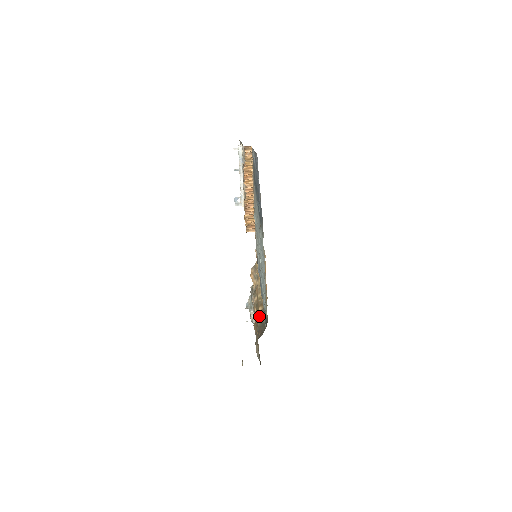
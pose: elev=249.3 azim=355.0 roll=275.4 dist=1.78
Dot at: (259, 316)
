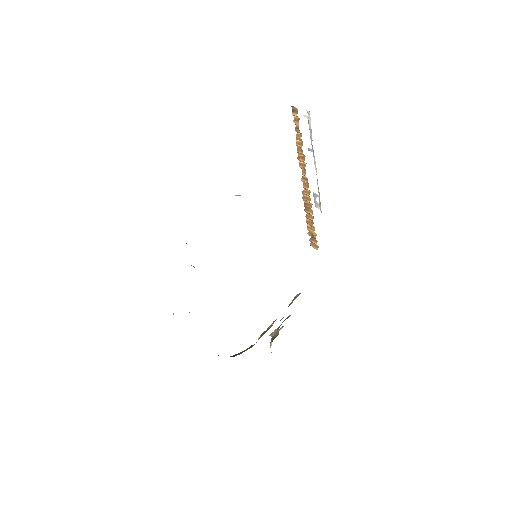
Dot at: (254, 344)
